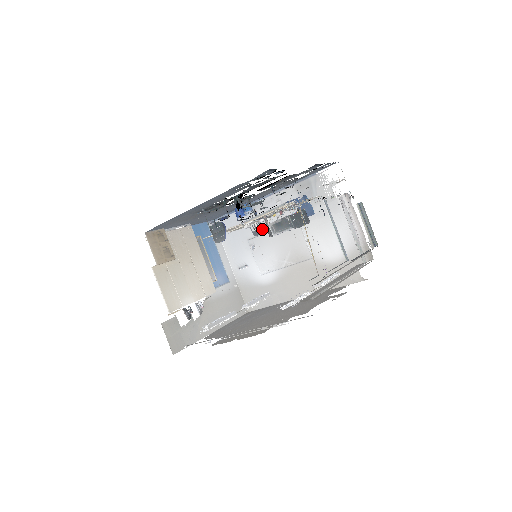
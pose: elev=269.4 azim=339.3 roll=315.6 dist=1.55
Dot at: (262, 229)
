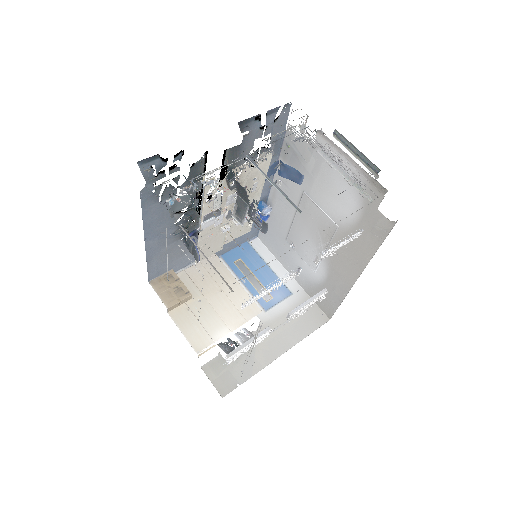
Dot at: (263, 223)
